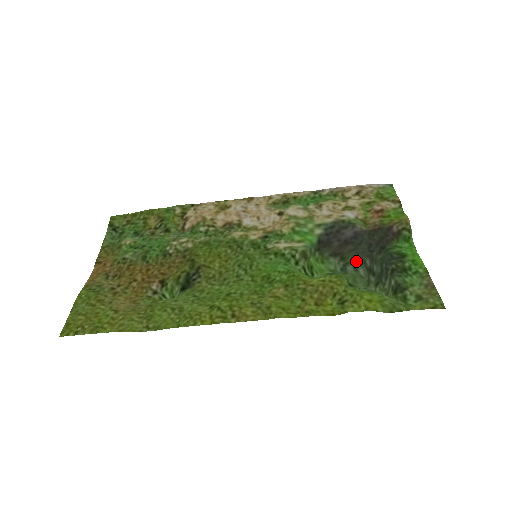
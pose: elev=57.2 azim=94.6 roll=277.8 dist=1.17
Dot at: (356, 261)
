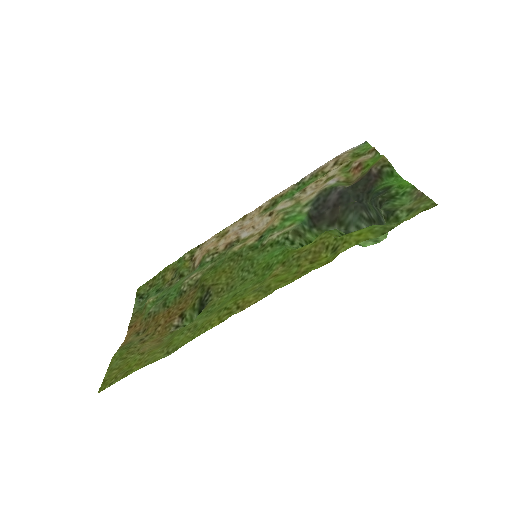
Dot at: (354, 219)
